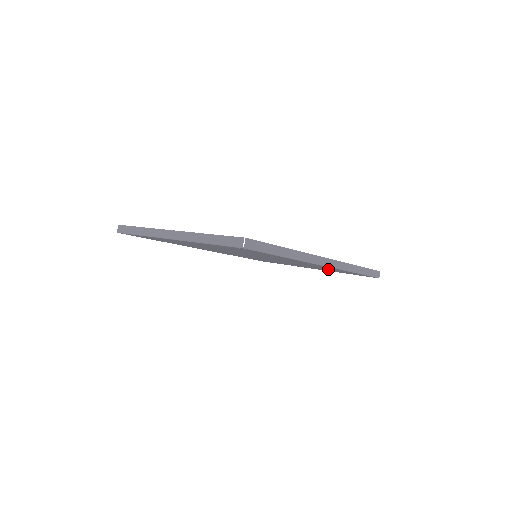
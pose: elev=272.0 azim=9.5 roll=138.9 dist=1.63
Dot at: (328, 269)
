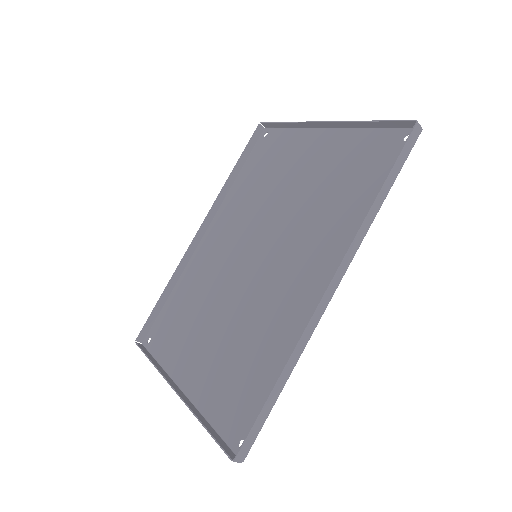
Dot at: (343, 192)
